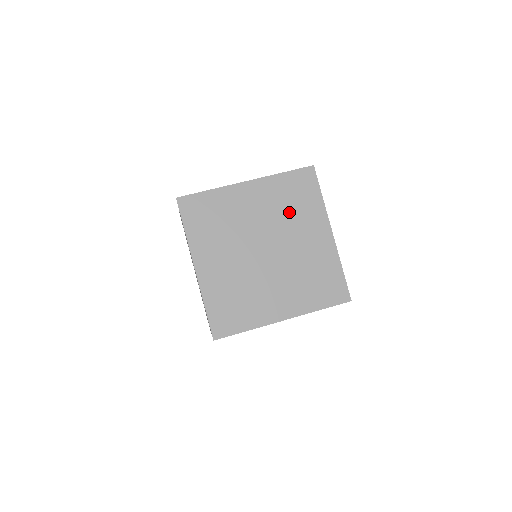
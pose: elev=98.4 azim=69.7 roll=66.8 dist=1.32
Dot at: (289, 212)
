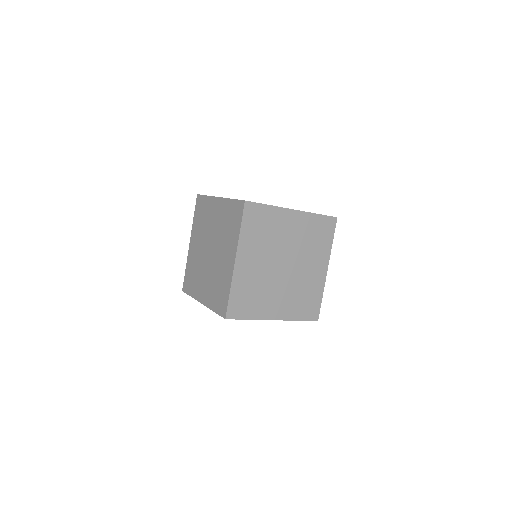
Dot at: occluded
